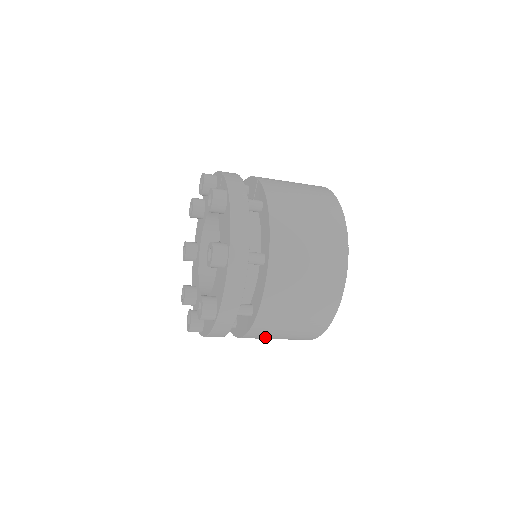
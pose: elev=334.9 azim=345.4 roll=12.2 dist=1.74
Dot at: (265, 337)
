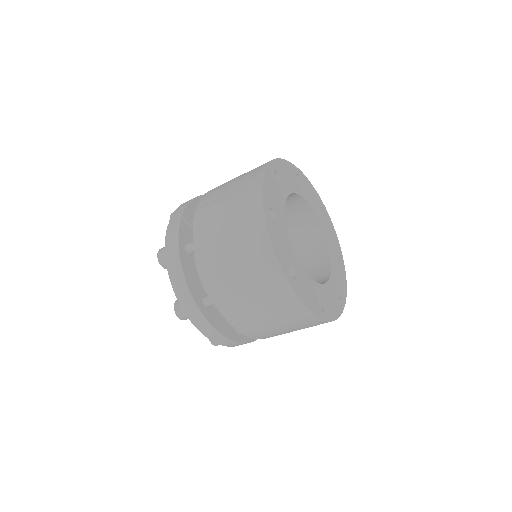
Dot at: occluded
